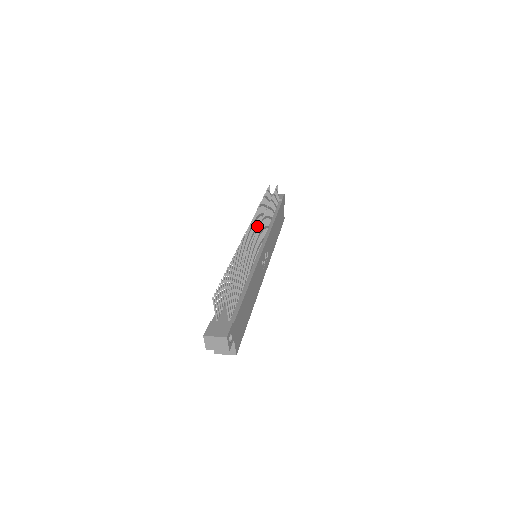
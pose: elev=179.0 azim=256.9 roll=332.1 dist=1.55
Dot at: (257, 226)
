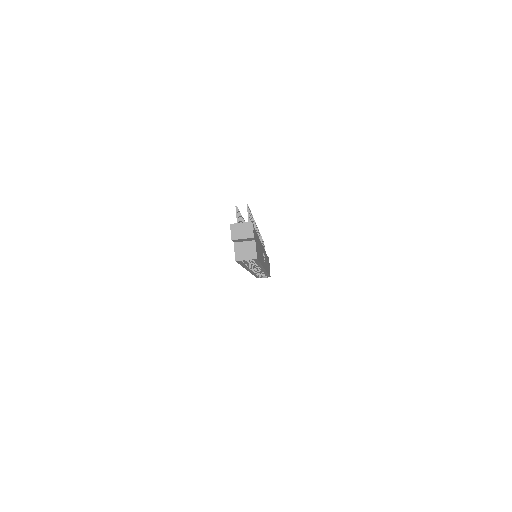
Dot at: occluded
